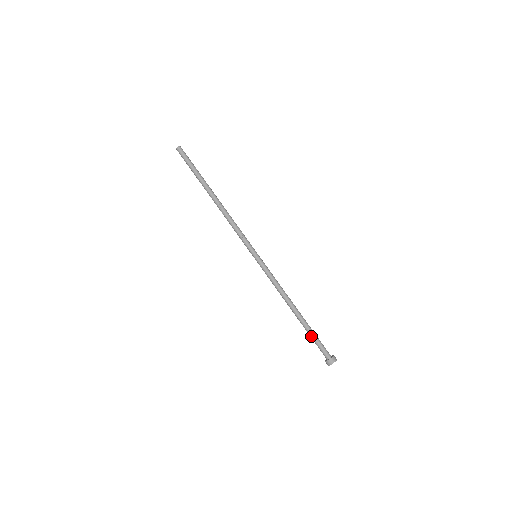
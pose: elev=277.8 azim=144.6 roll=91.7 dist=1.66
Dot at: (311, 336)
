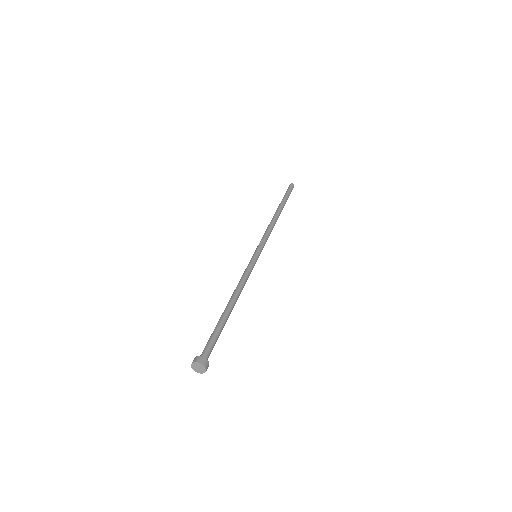
Dot at: (215, 330)
